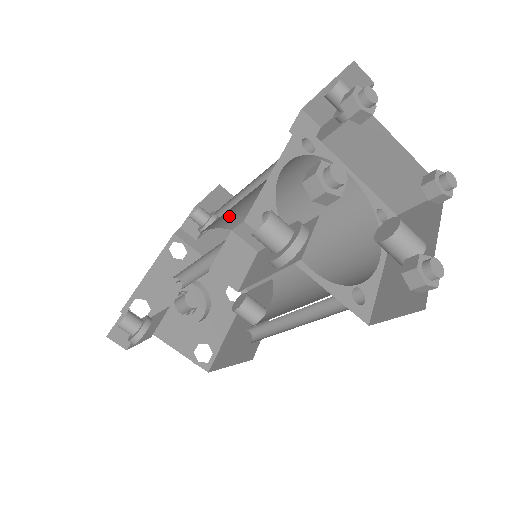
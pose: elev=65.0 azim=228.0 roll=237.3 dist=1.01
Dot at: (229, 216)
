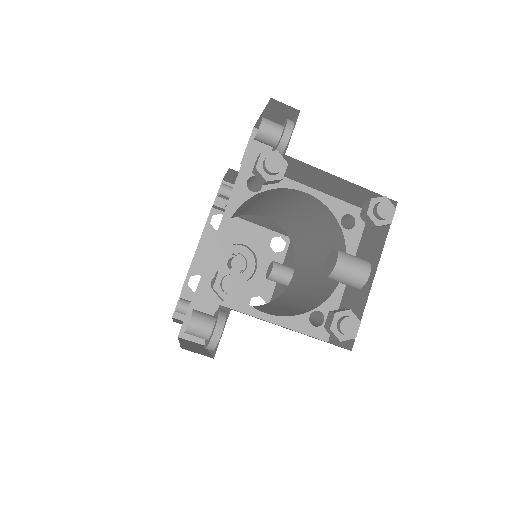
Dot at: (232, 216)
